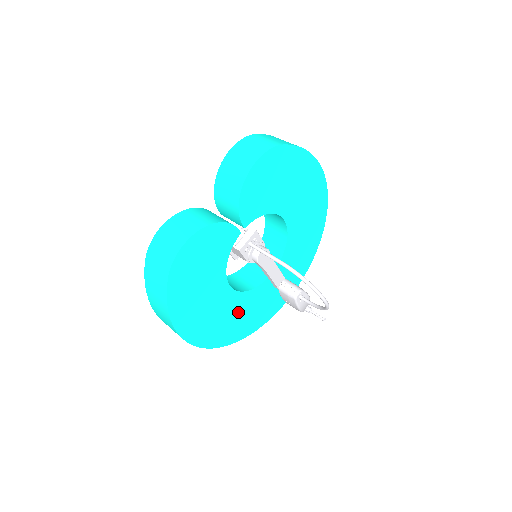
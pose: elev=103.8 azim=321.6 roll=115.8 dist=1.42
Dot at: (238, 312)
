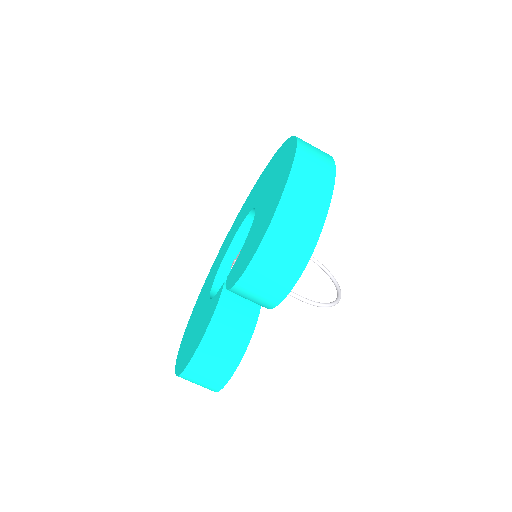
Dot at: occluded
